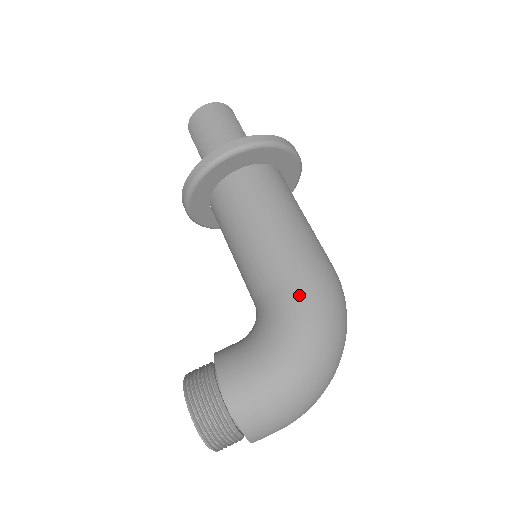
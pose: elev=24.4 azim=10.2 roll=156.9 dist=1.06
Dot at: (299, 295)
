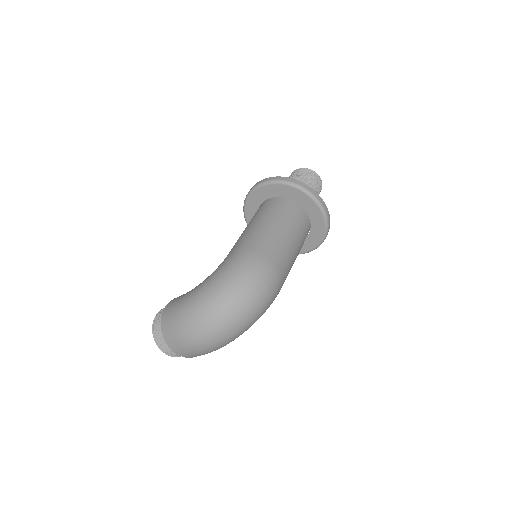
Dot at: (224, 263)
